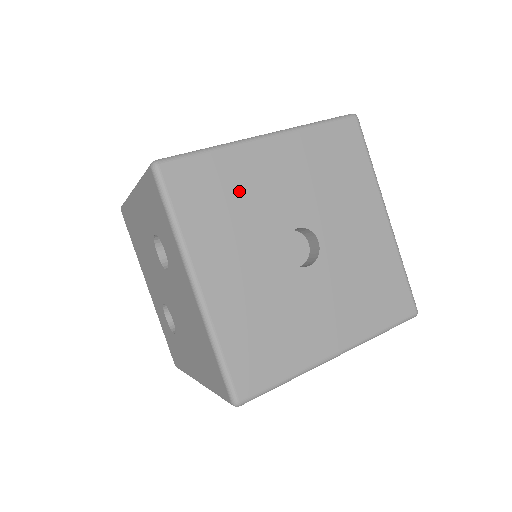
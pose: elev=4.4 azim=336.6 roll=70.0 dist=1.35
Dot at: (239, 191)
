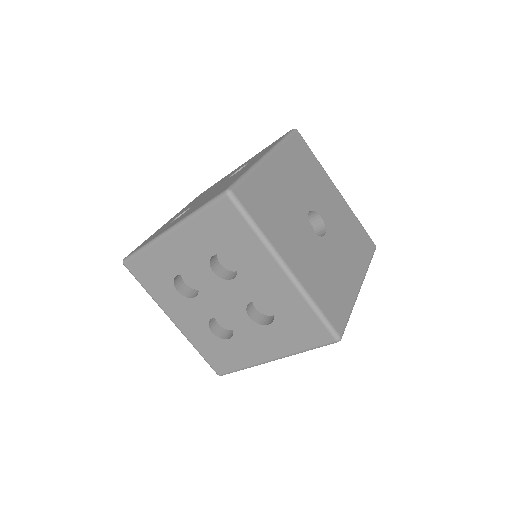
Dot at: (313, 176)
